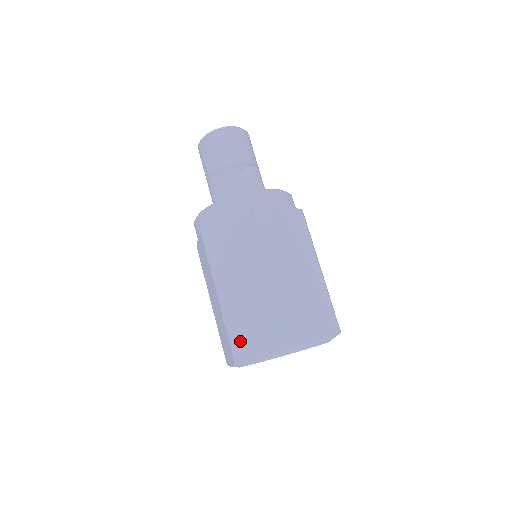
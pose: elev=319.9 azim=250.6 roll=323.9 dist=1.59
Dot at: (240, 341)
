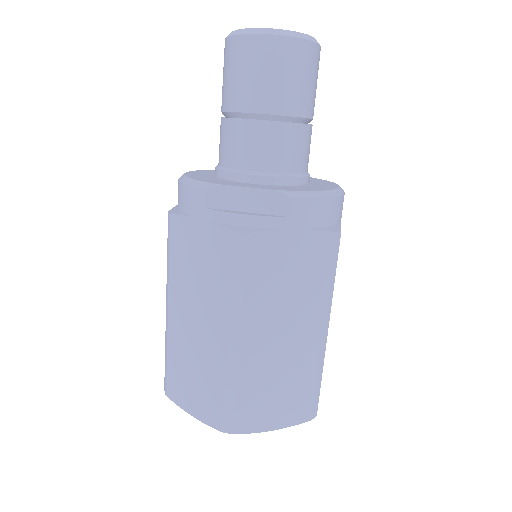
Dot at: (171, 377)
